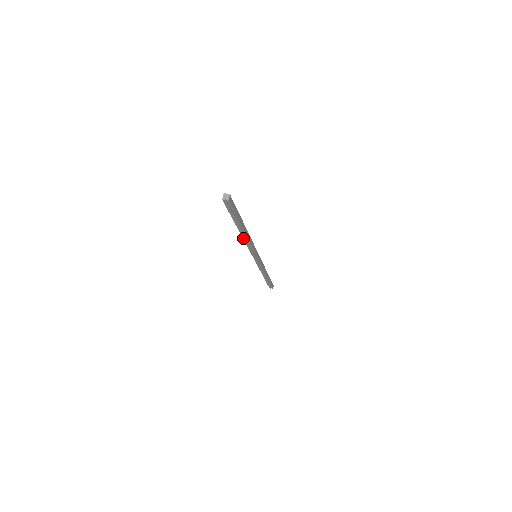
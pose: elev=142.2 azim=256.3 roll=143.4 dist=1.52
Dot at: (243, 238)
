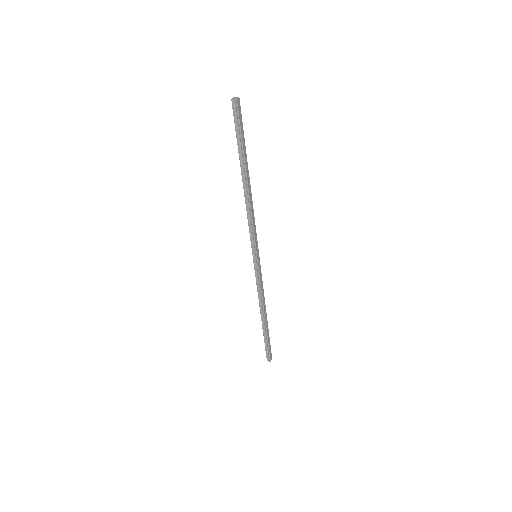
Dot at: (245, 198)
